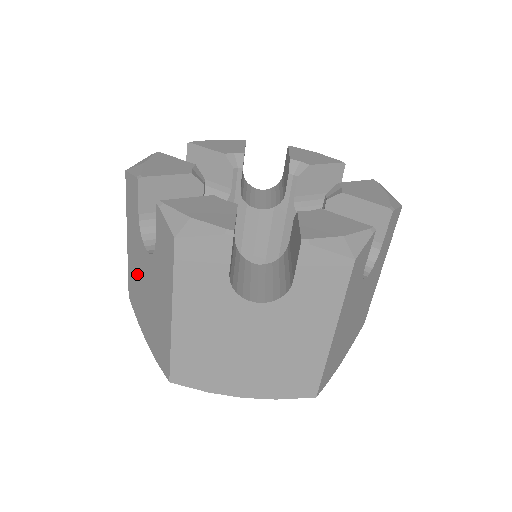
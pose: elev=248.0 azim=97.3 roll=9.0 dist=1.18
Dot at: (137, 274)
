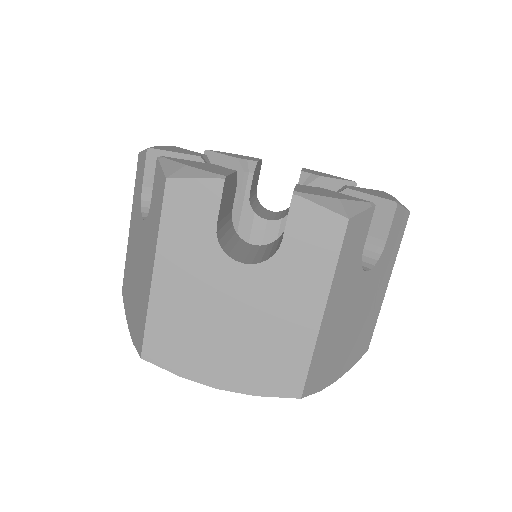
Dot at: (132, 255)
